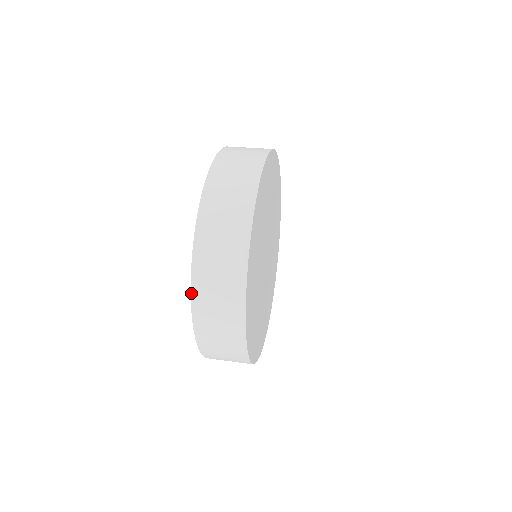
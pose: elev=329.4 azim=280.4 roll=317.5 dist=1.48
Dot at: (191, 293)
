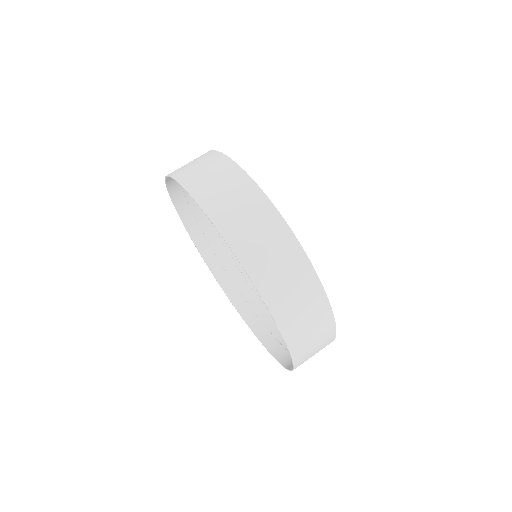
Dot at: (266, 304)
